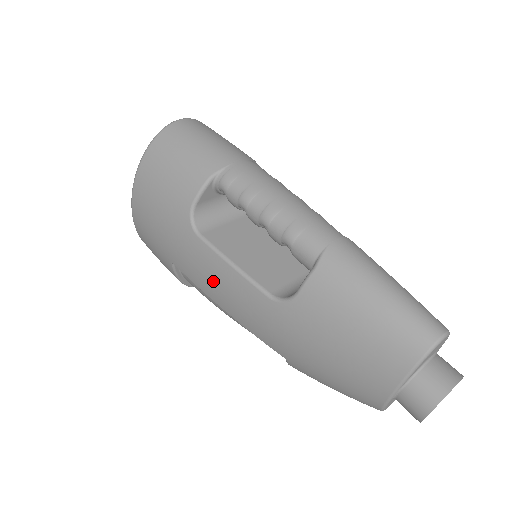
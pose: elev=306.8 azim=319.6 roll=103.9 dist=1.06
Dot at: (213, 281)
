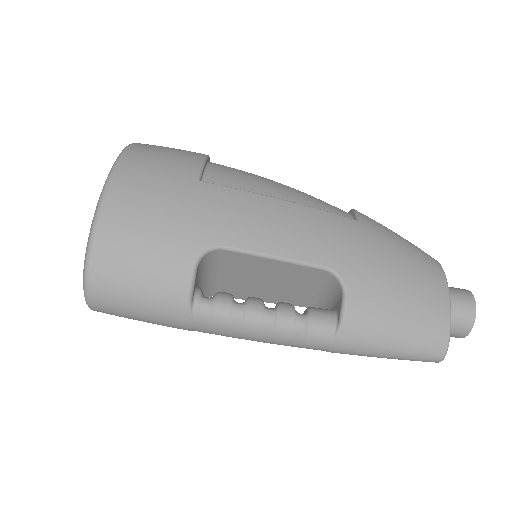
Dot at: occluded
